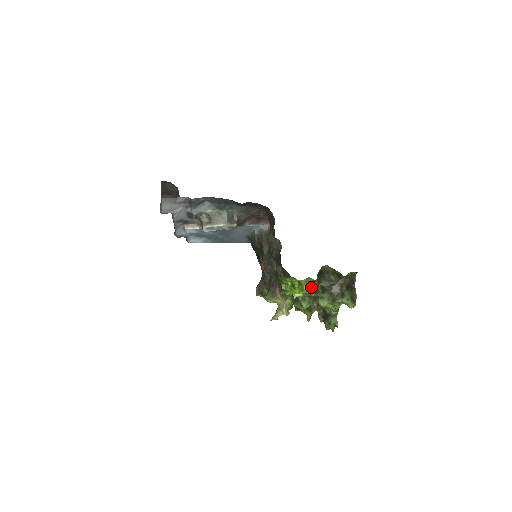
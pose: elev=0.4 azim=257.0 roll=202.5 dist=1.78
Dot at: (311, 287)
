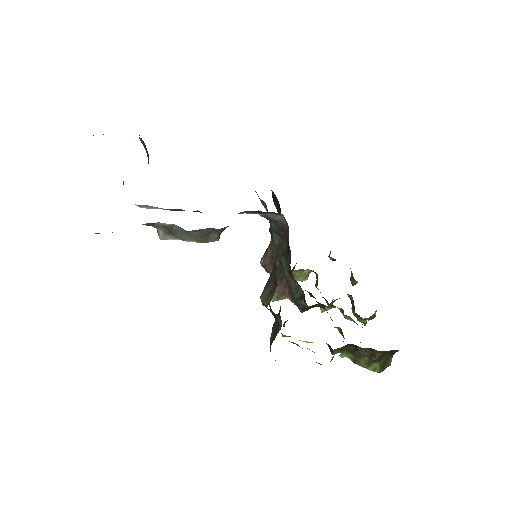
Dot at: (326, 343)
